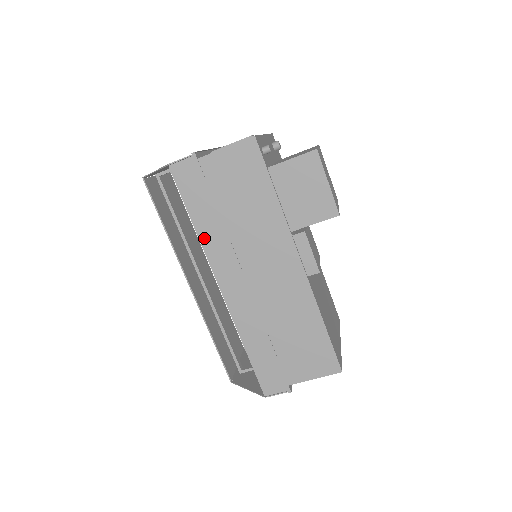
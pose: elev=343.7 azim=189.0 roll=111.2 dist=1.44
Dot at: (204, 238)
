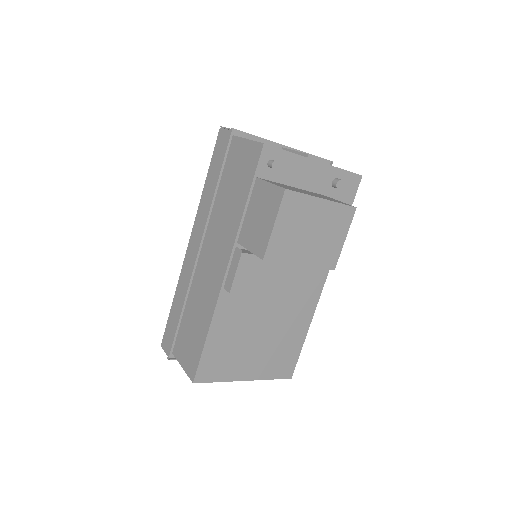
Dot at: (203, 198)
